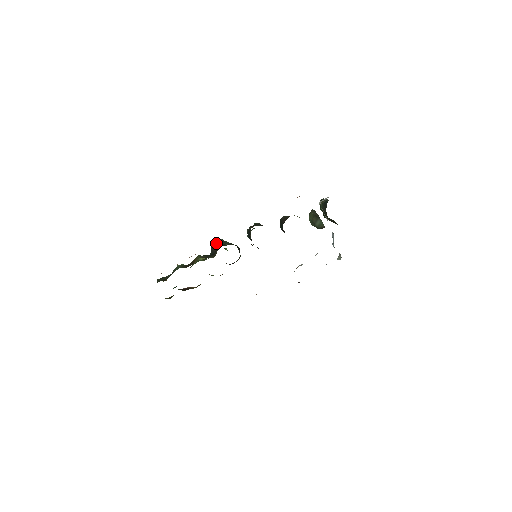
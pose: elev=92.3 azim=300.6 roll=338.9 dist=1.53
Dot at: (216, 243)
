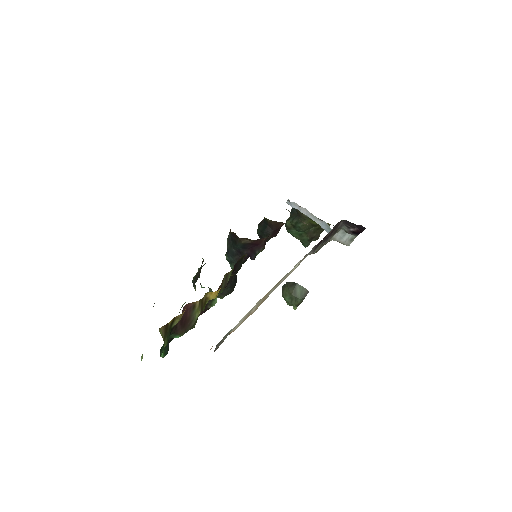
Dot at: occluded
